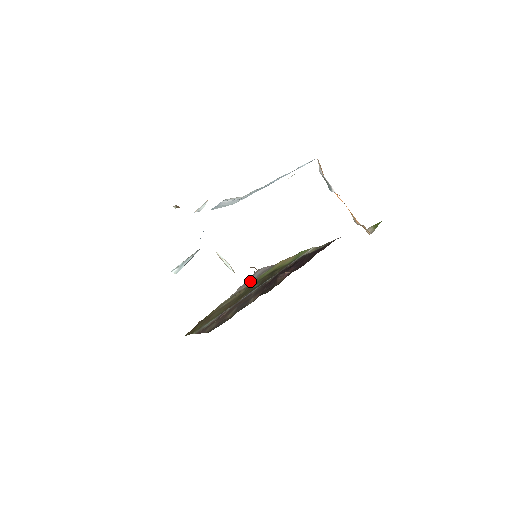
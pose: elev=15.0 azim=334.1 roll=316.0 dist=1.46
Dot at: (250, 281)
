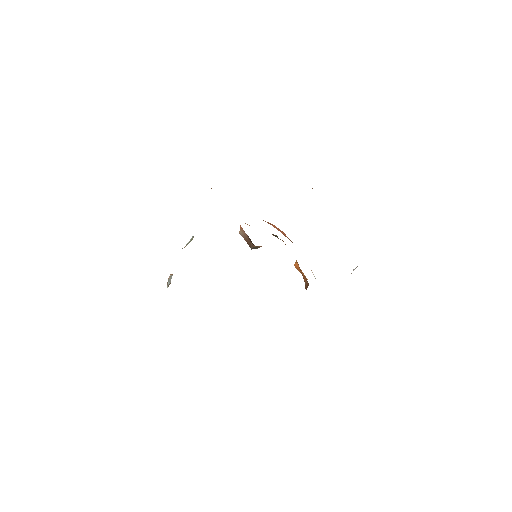
Dot at: occluded
